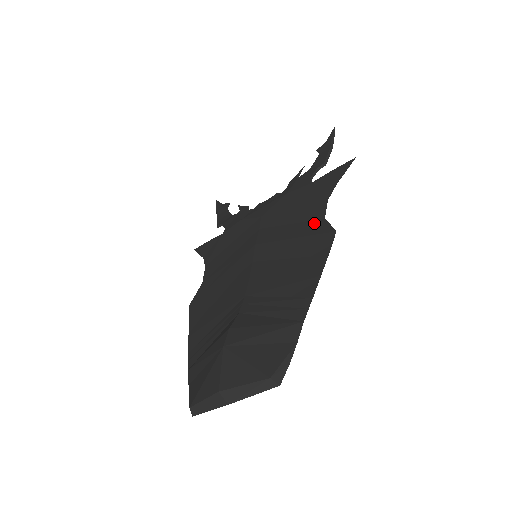
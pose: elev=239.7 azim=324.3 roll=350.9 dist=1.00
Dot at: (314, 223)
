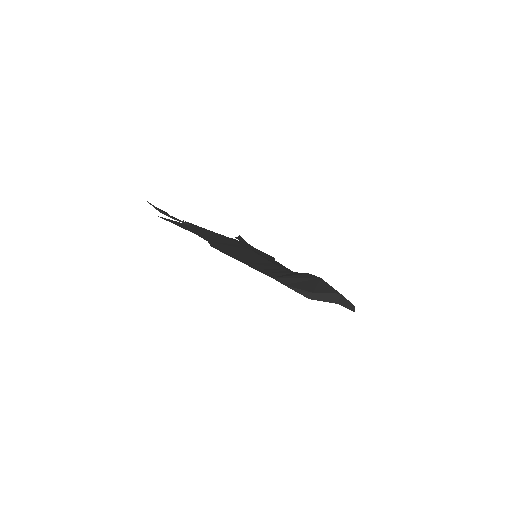
Dot at: (285, 267)
